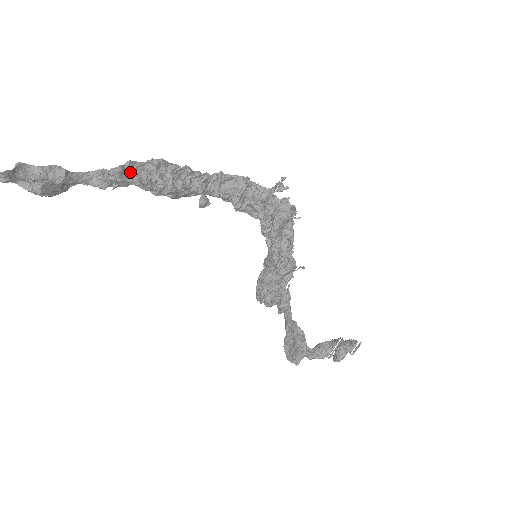
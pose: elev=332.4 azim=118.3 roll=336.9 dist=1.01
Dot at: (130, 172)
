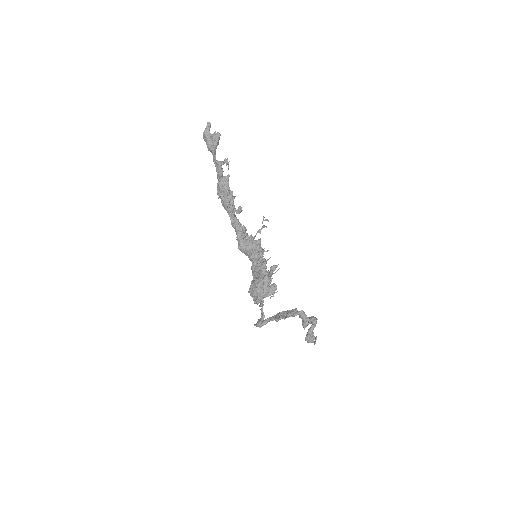
Dot at: occluded
